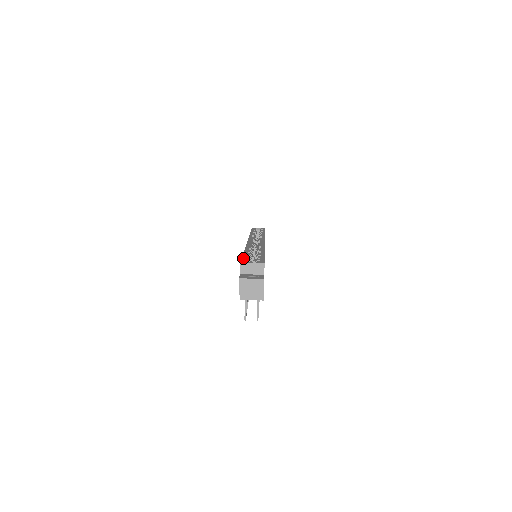
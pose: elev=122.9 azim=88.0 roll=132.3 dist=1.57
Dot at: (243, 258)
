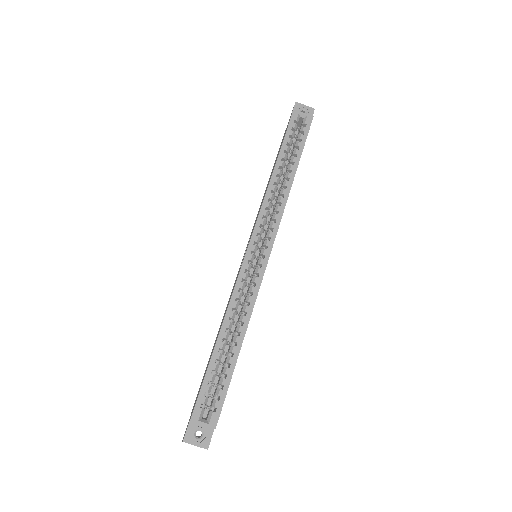
Dot at: (200, 394)
